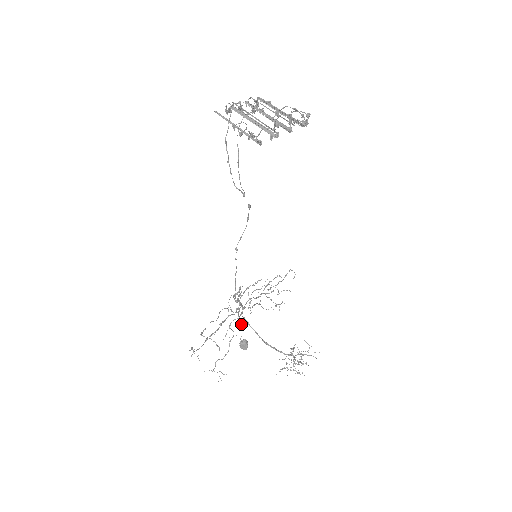
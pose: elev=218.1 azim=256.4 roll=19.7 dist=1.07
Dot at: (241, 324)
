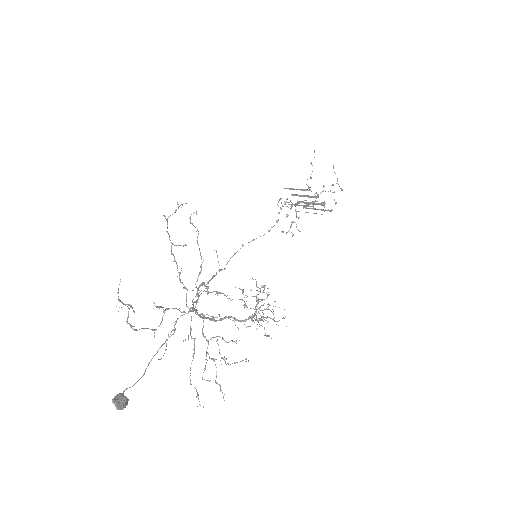
Dot at: (171, 331)
